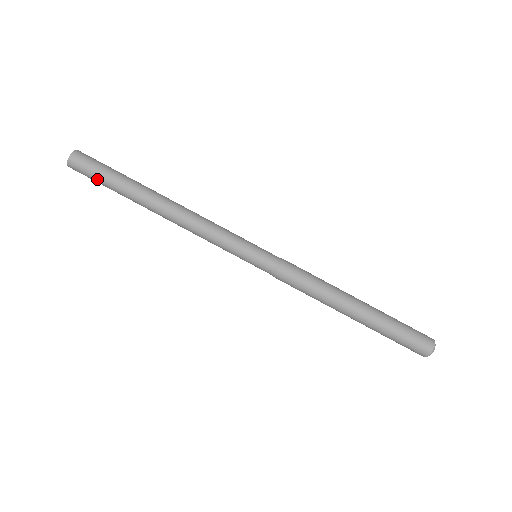
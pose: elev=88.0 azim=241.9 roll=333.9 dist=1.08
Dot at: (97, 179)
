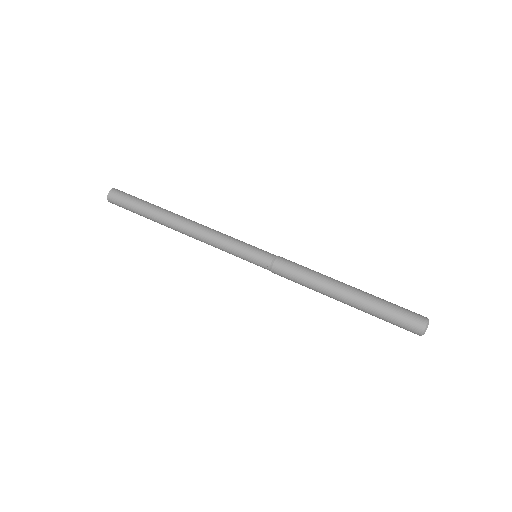
Dot at: (129, 210)
